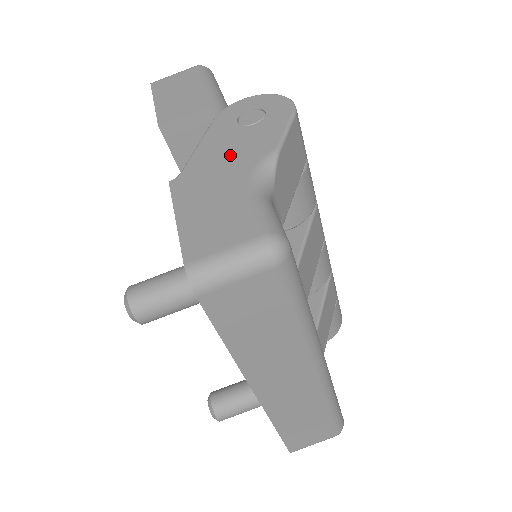
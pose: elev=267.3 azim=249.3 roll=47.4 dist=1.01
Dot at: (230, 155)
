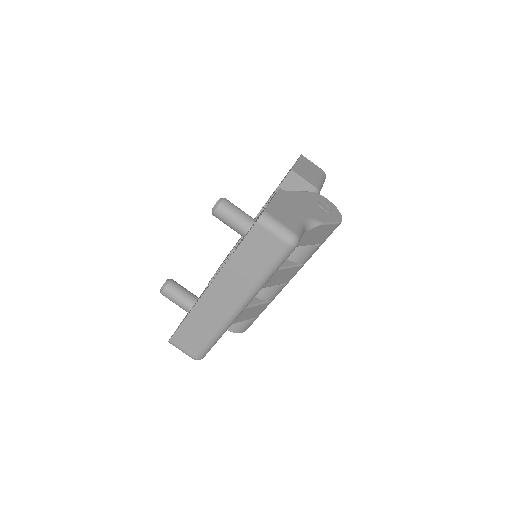
Dot at: (307, 206)
